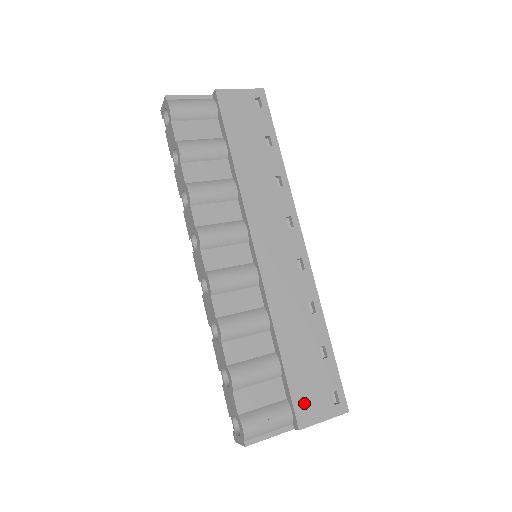
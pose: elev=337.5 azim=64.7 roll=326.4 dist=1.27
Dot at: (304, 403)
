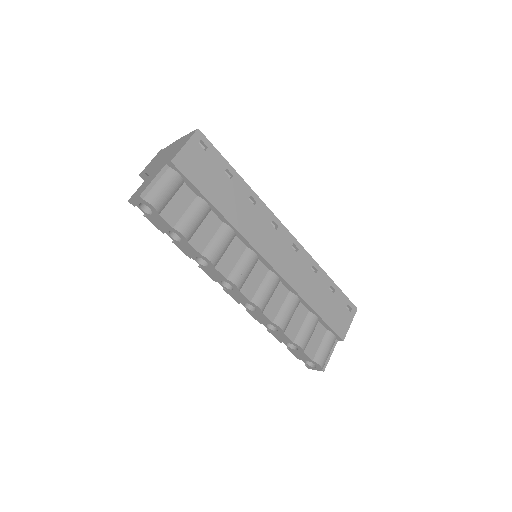
Dot at: (338, 326)
